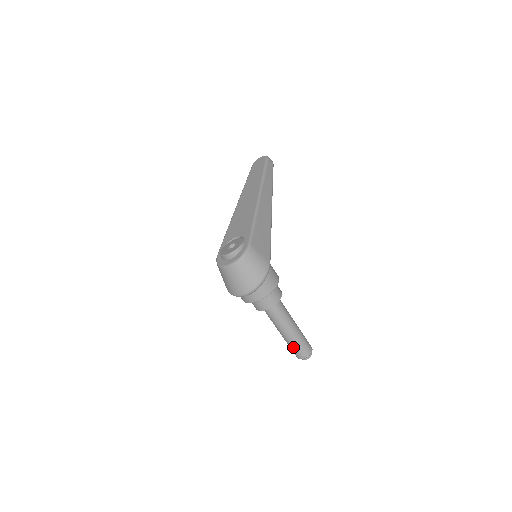
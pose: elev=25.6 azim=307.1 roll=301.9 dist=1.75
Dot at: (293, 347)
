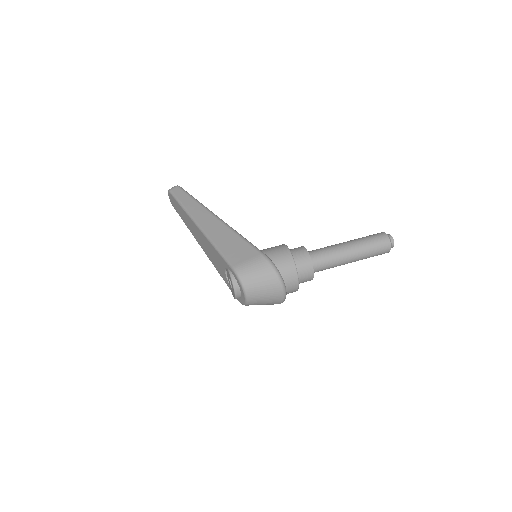
Dot at: (372, 255)
